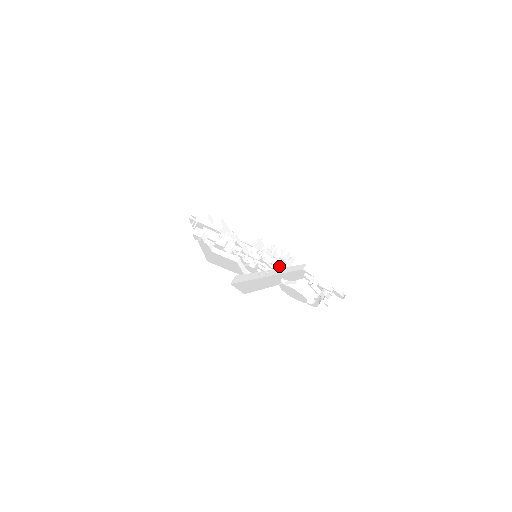
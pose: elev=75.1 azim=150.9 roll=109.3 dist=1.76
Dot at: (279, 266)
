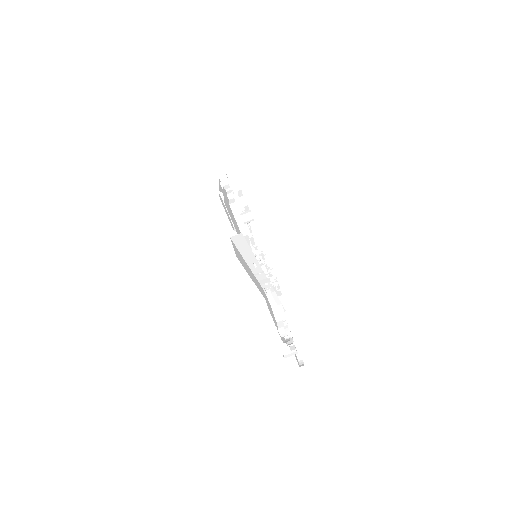
Dot at: occluded
